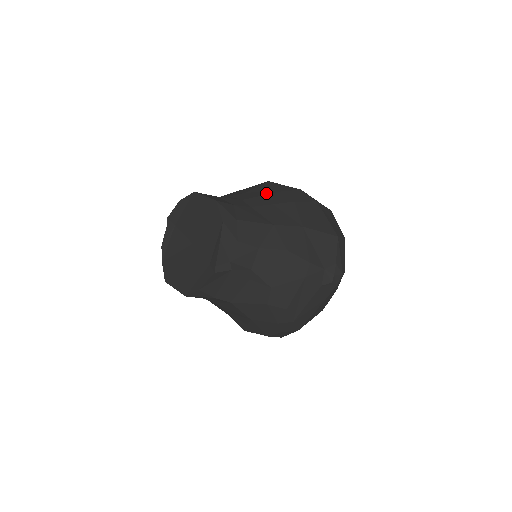
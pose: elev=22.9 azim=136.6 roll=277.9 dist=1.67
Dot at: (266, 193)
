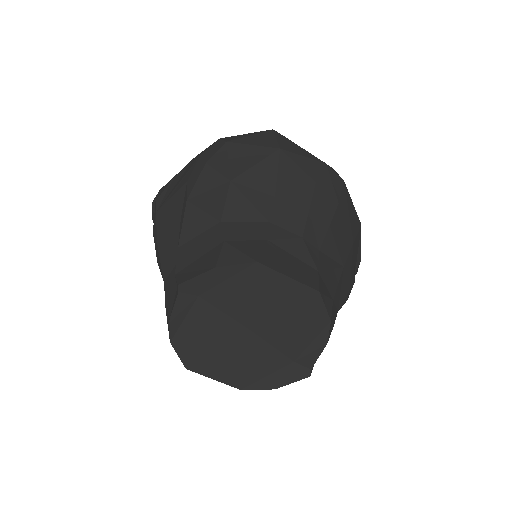
Dot at: (306, 196)
